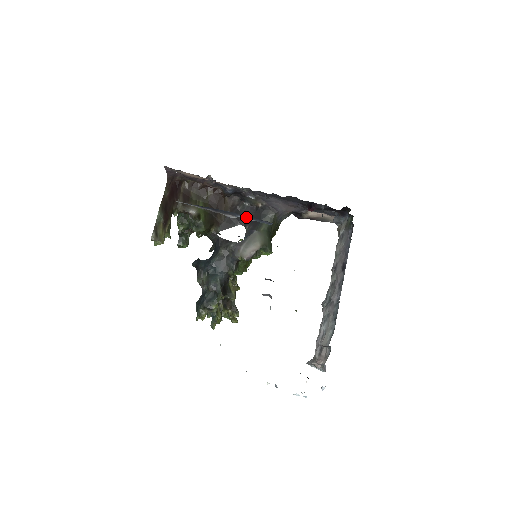
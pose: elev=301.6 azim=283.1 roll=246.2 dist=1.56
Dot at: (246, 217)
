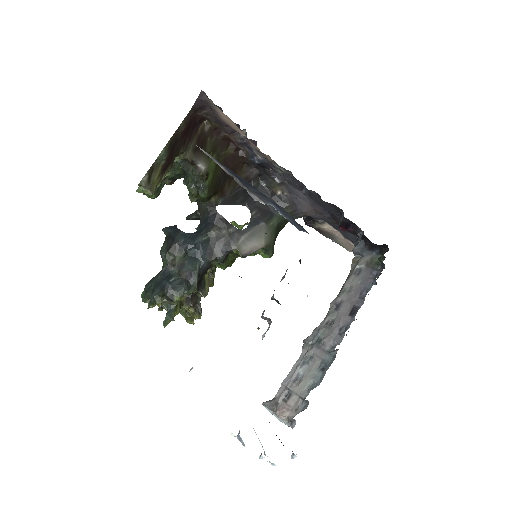
Dot at: (279, 210)
